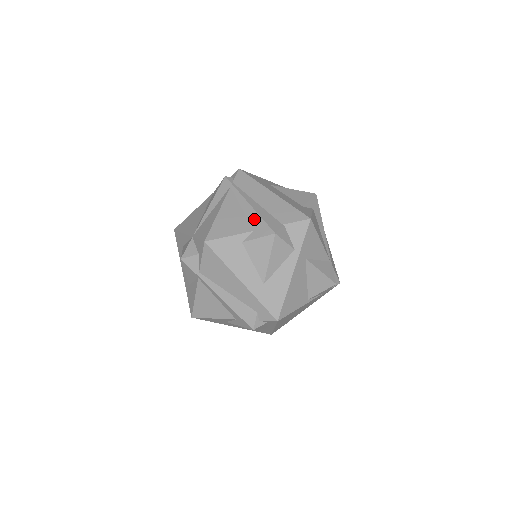
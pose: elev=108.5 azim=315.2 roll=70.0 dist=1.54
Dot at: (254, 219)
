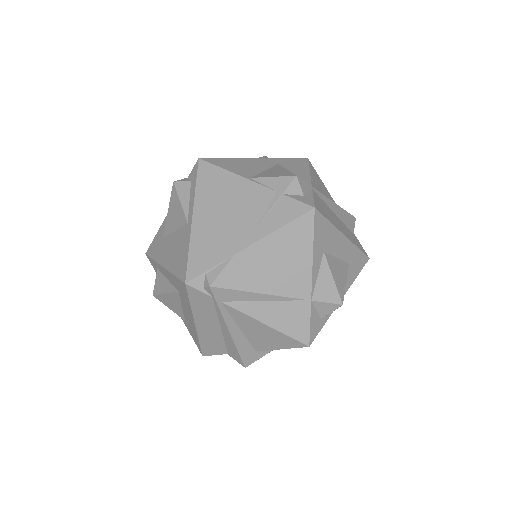
Dot at: occluded
